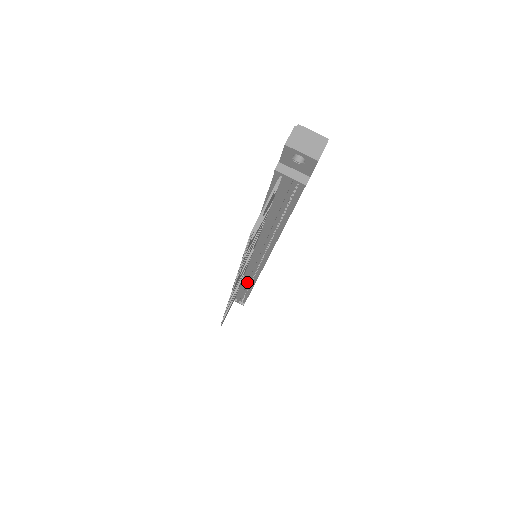
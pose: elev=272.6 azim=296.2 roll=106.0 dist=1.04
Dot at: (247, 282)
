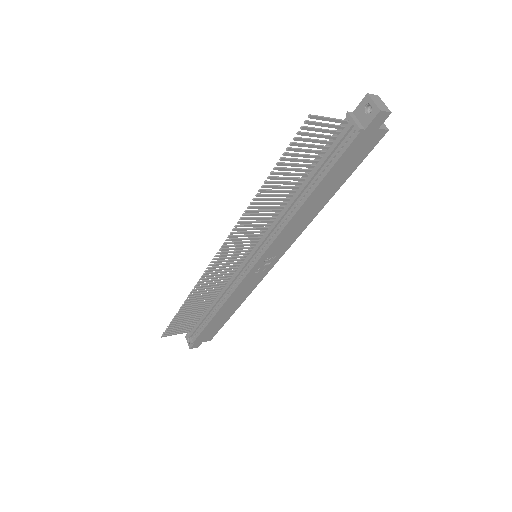
Dot at: (224, 291)
